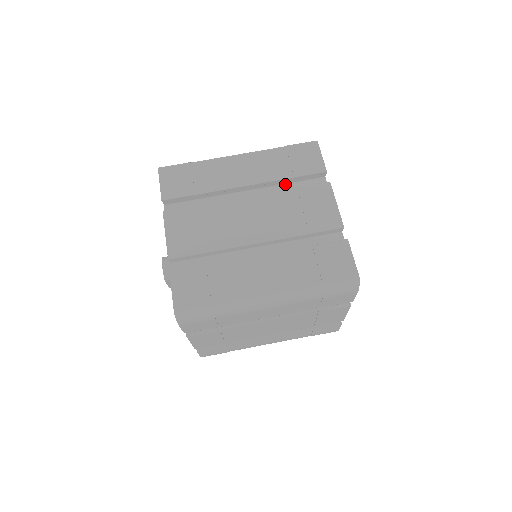
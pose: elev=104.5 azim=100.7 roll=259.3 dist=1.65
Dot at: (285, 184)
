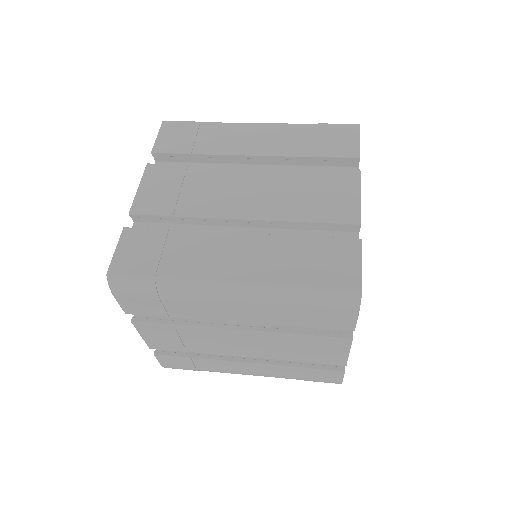
Dot at: (305, 166)
